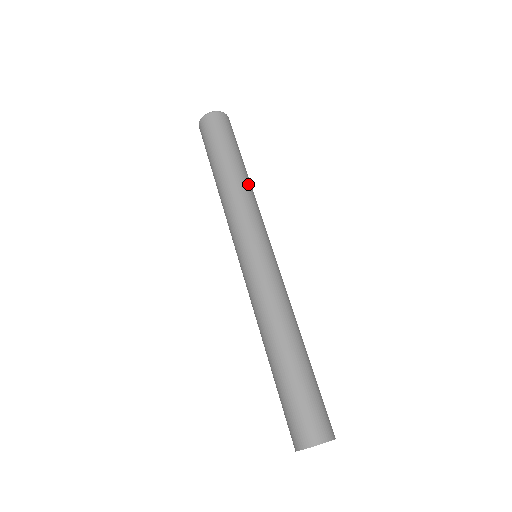
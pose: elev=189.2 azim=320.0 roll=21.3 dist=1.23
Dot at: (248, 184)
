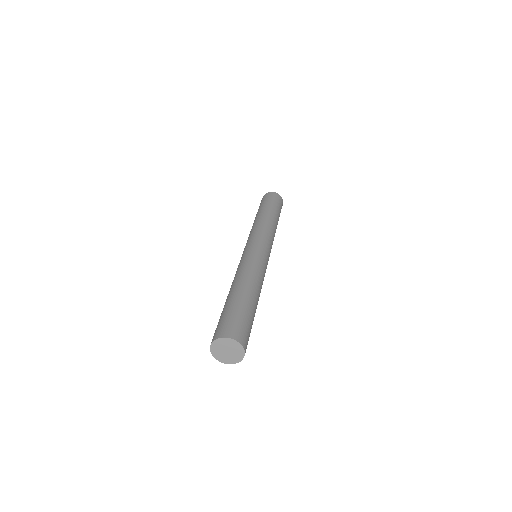
Dot at: (272, 222)
